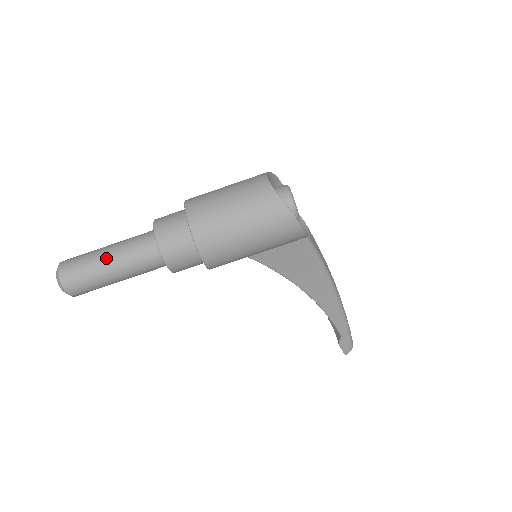
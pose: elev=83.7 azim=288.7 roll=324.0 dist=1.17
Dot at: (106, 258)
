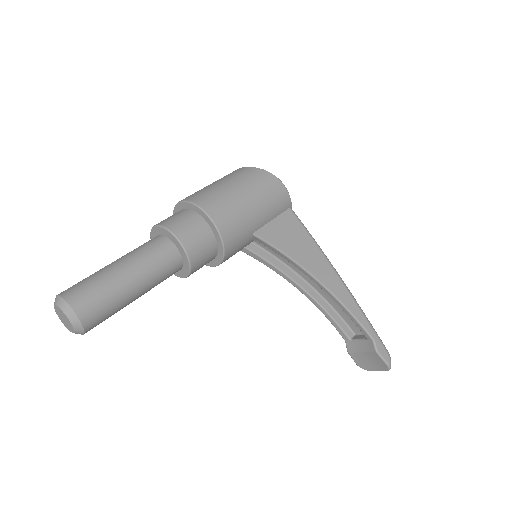
Dot at: (114, 265)
